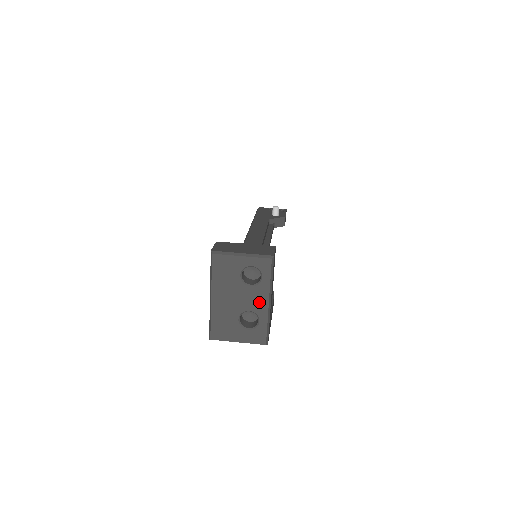
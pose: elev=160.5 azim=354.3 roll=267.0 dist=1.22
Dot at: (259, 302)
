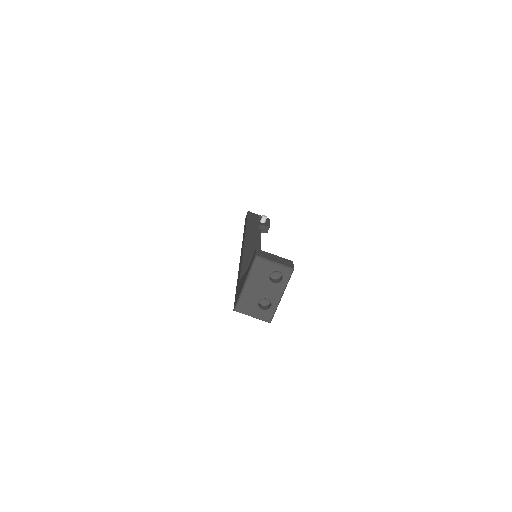
Dot at: (275, 295)
